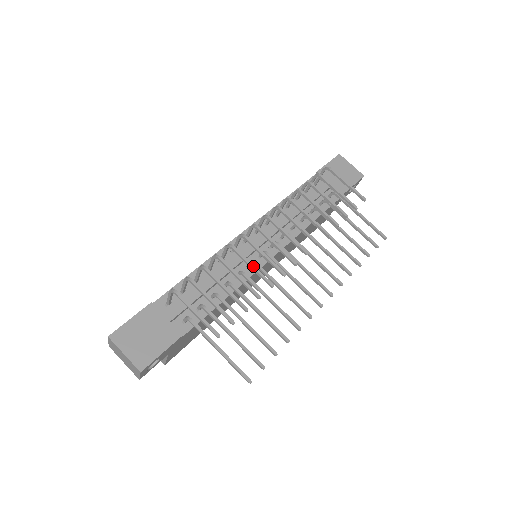
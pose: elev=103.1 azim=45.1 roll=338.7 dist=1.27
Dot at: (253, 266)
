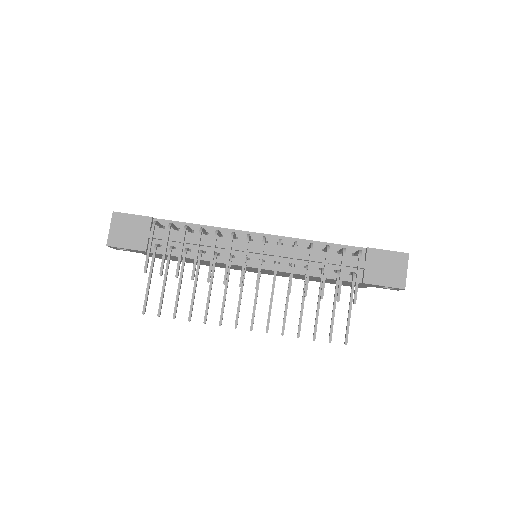
Dot at: (212, 258)
